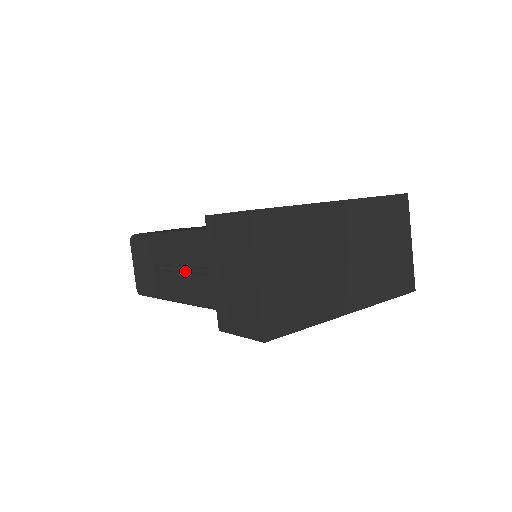
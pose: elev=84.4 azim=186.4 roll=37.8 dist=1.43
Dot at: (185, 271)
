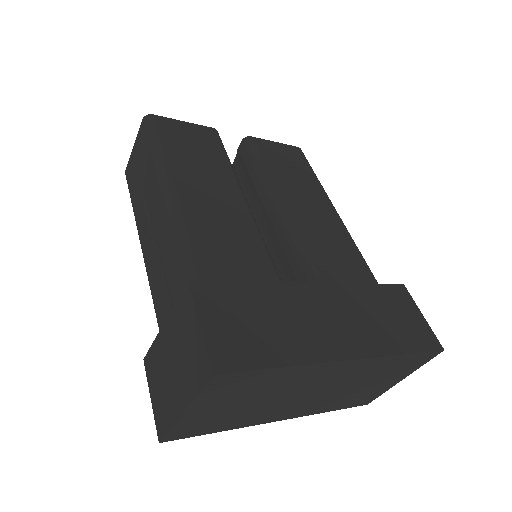
Dot at: (156, 259)
